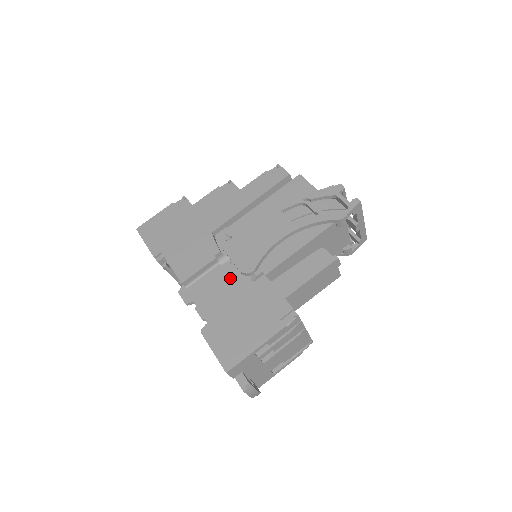
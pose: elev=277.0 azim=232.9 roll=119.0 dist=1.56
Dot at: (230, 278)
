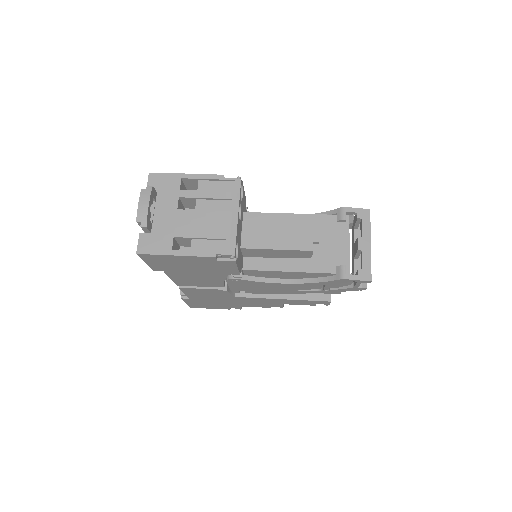
Dot at: occluded
